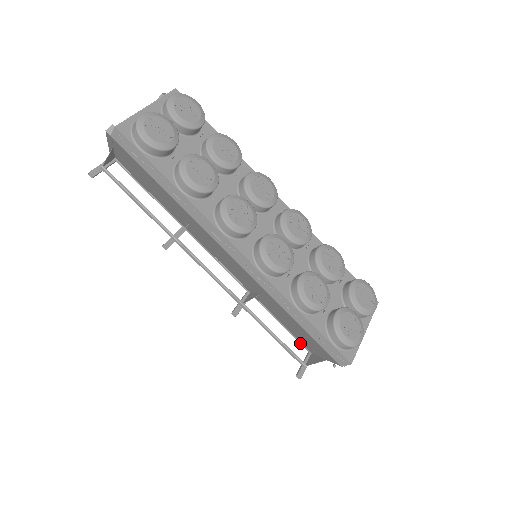
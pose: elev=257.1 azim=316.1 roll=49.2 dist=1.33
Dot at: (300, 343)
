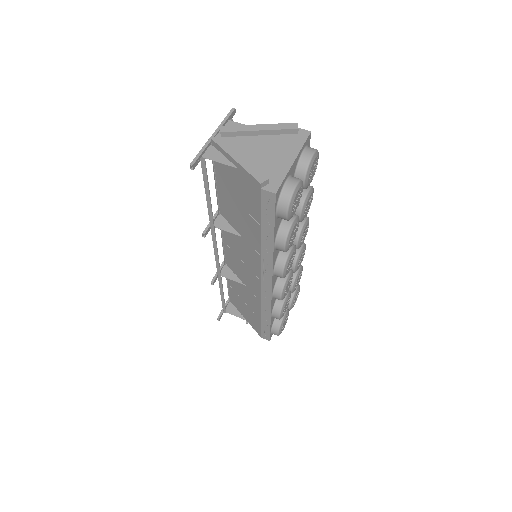
Dot at: (229, 295)
